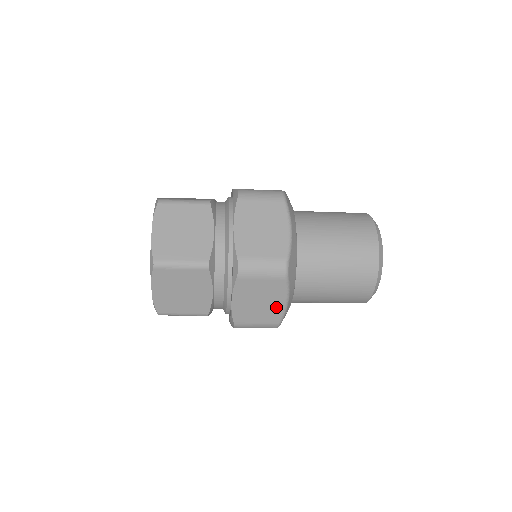
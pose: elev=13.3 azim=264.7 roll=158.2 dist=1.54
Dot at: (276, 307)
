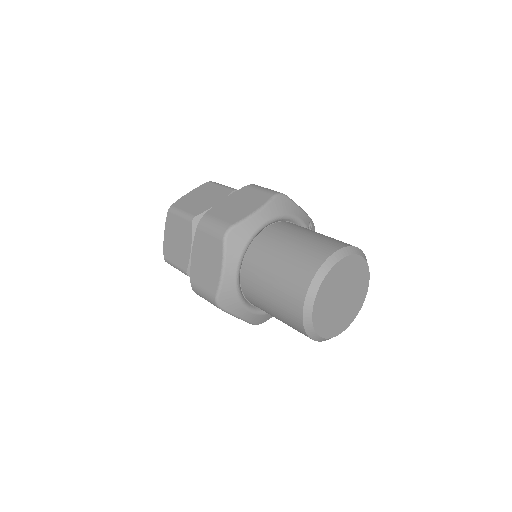
Dot at: occluded
